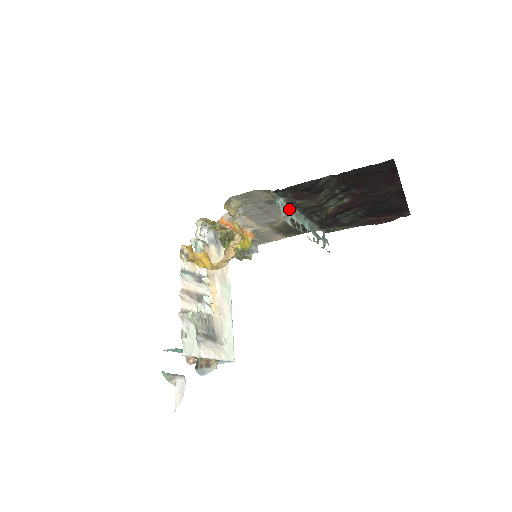
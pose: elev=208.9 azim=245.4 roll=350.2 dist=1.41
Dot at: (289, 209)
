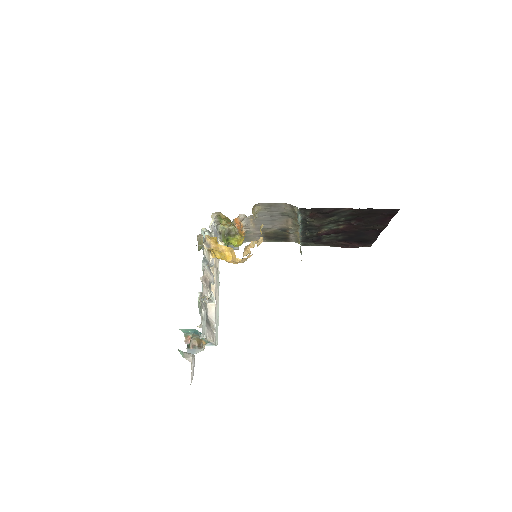
Dot at: (292, 222)
